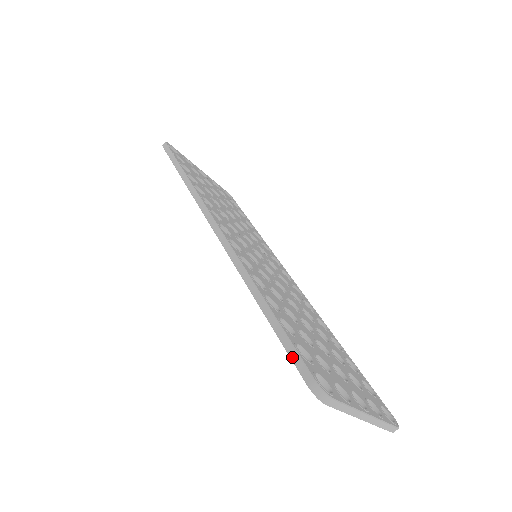
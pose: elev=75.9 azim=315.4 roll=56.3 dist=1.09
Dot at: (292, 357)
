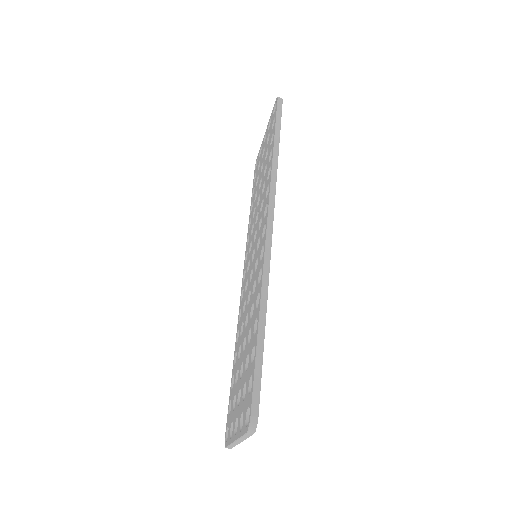
Dot at: (255, 387)
